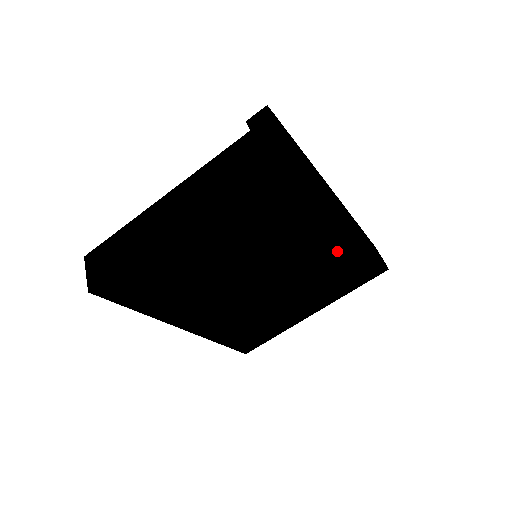
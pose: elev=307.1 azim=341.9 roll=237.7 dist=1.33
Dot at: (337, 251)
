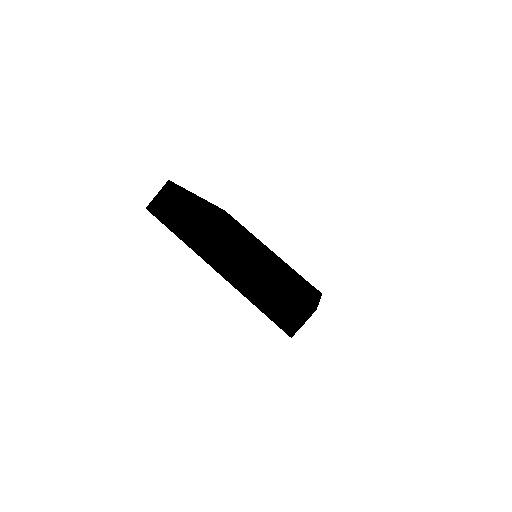
Dot at: occluded
